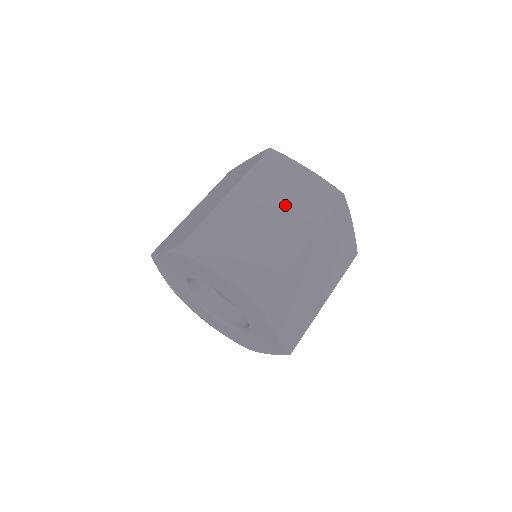
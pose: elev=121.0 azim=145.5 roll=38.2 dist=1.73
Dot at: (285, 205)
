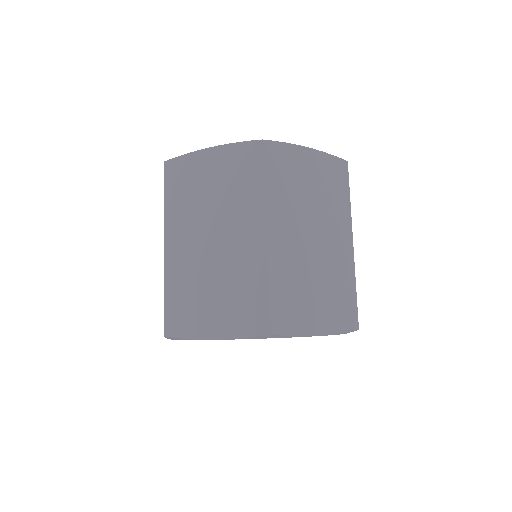
Dot at: (218, 211)
